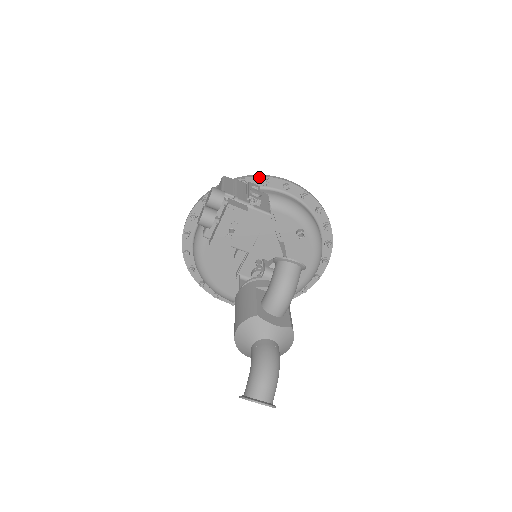
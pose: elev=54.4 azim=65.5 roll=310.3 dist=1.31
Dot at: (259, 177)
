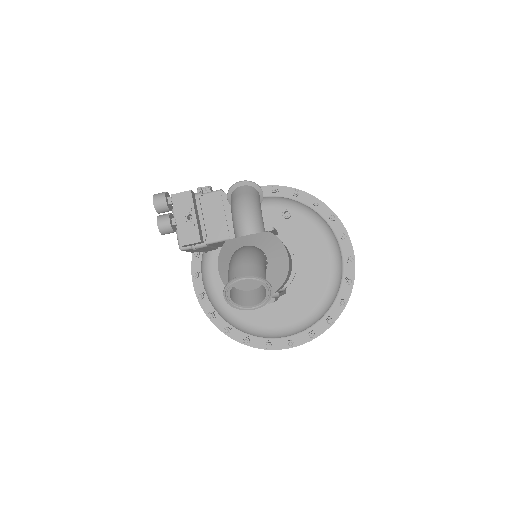
Dot at: occluded
